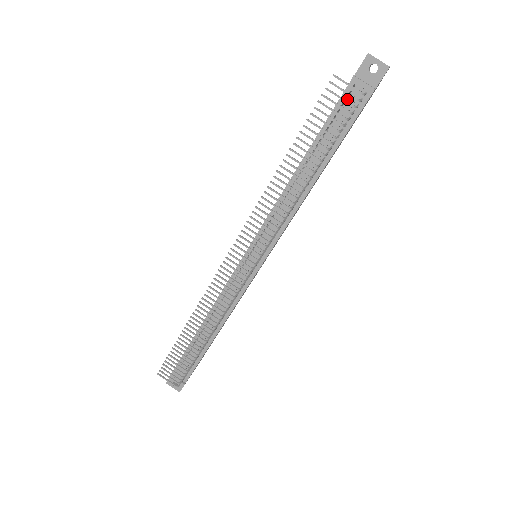
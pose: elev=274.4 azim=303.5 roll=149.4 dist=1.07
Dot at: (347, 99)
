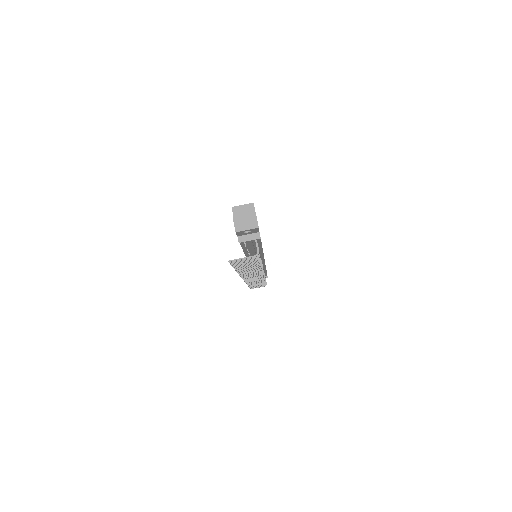
Dot at: (245, 242)
